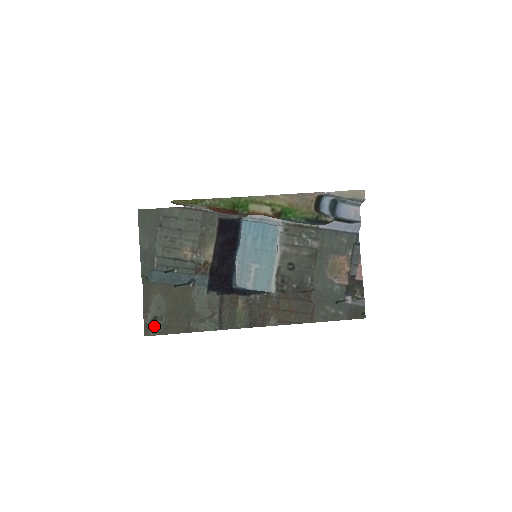
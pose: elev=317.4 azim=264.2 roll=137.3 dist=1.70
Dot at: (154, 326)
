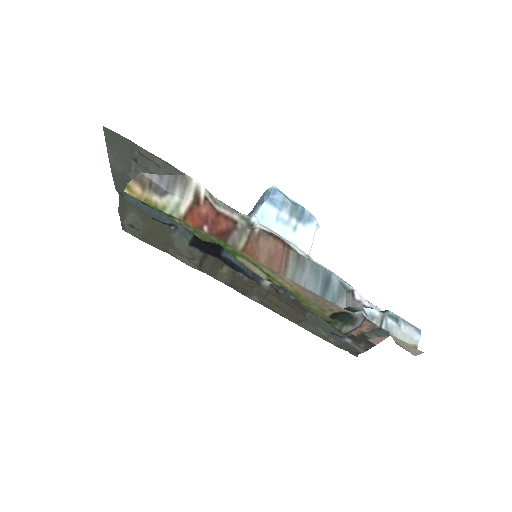
Dot at: (131, 230)
